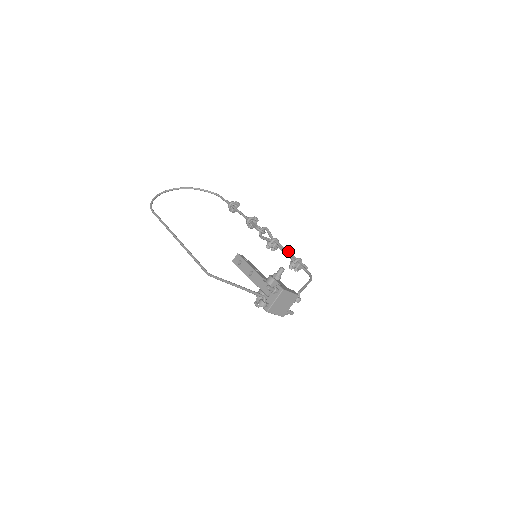
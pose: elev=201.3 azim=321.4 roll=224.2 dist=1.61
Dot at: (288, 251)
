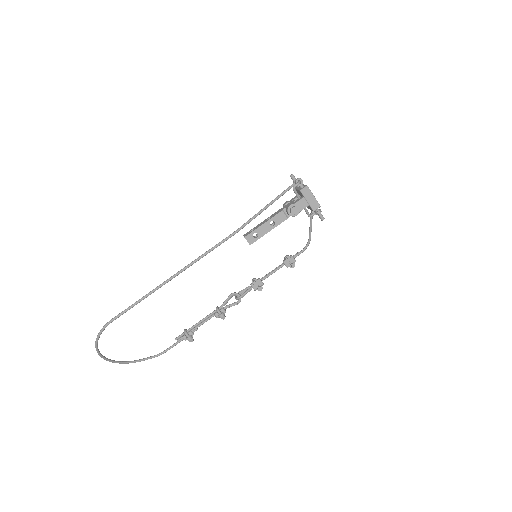
Dot at: (274, 269)
